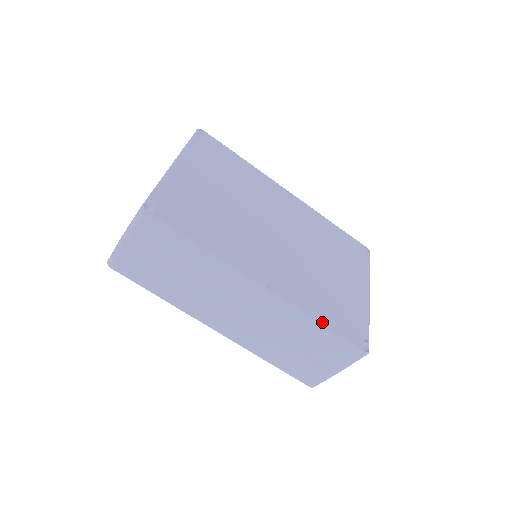
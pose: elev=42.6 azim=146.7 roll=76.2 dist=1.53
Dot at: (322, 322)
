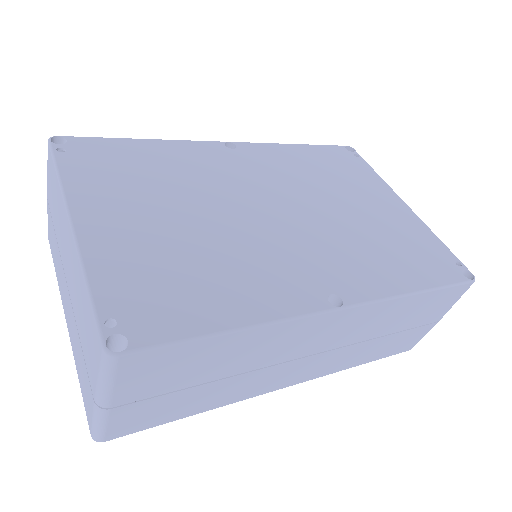
Dot at: (419, 288)
